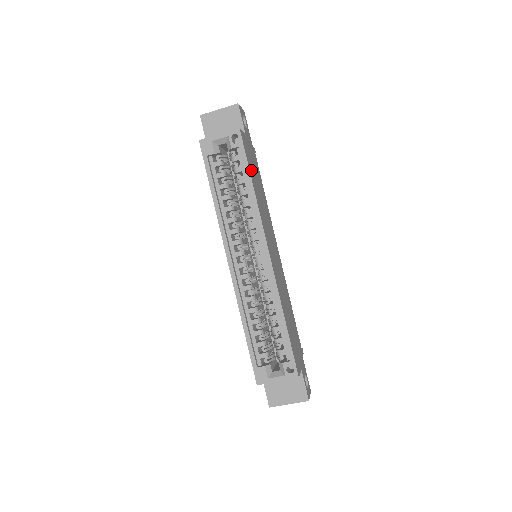
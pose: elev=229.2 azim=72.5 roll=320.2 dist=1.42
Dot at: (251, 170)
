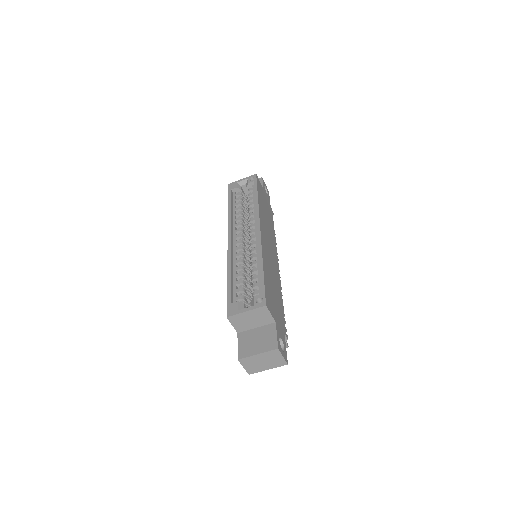
Dot at: (260, 196)
